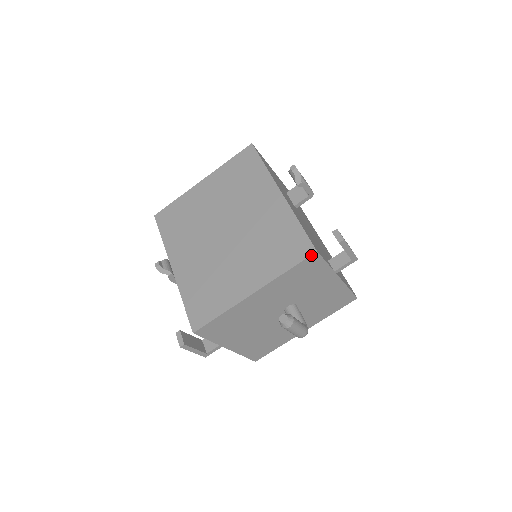
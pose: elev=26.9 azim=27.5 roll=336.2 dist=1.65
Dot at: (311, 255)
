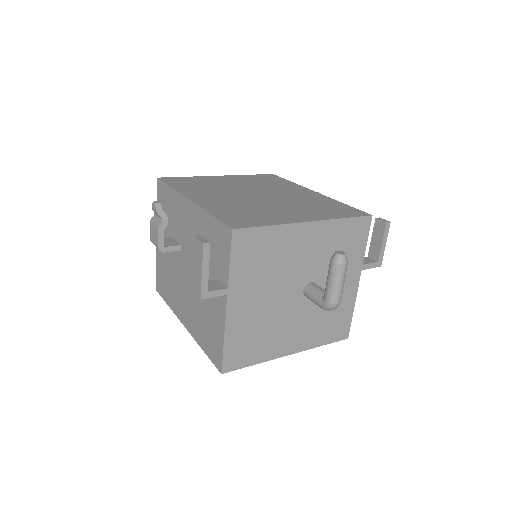
Dot at: (367, 216)
